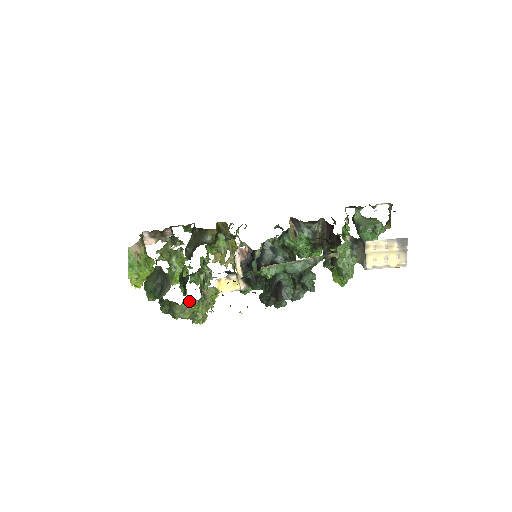
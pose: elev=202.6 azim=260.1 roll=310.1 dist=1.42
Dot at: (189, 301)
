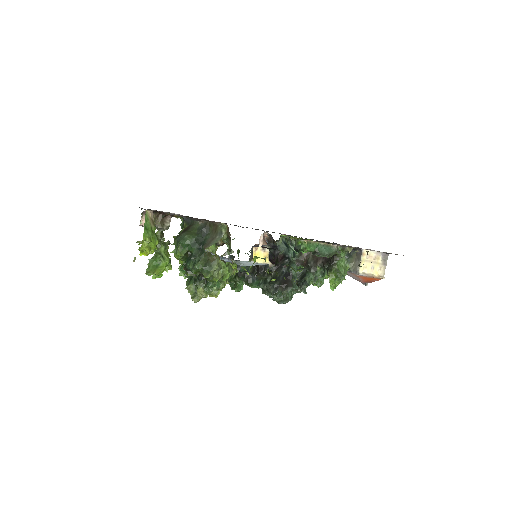
Dot at: occluded
